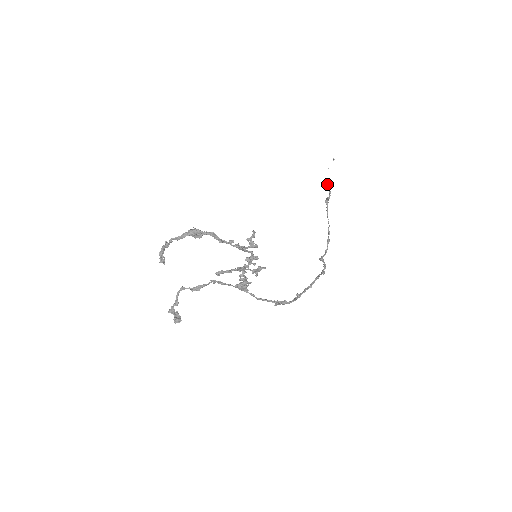
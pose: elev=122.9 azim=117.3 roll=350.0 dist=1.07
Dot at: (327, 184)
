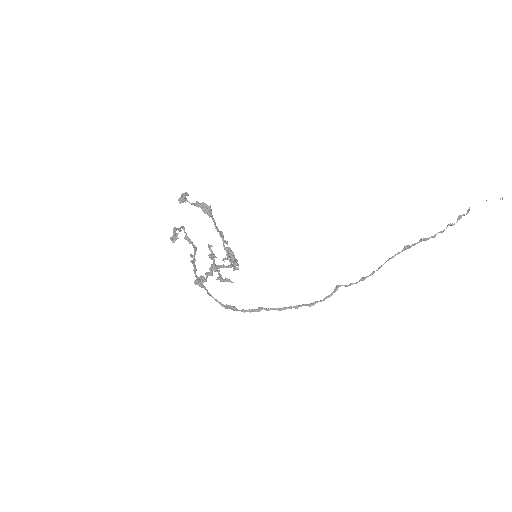
Dot at: (457, 218)
